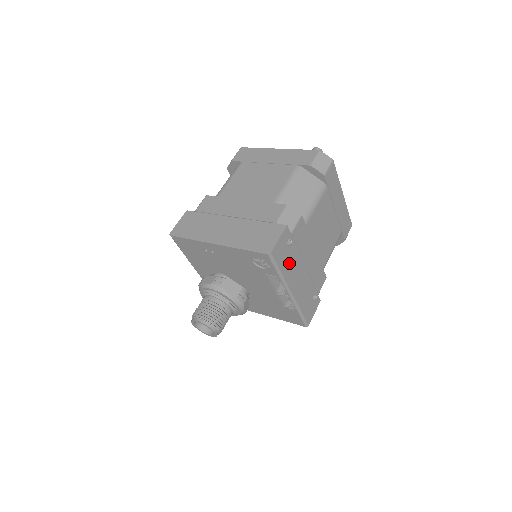
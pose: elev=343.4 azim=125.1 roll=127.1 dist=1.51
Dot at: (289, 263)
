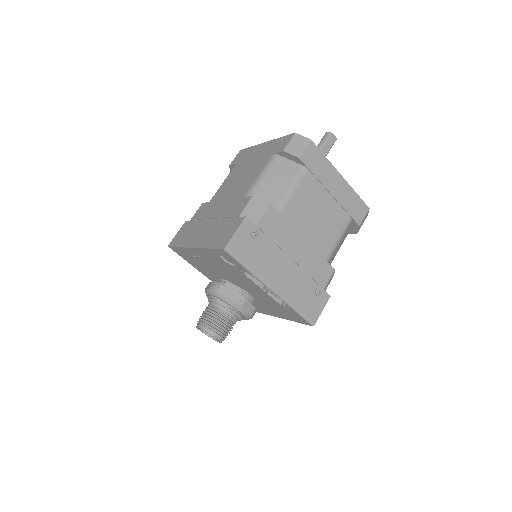
Dot at: (260, 256)
